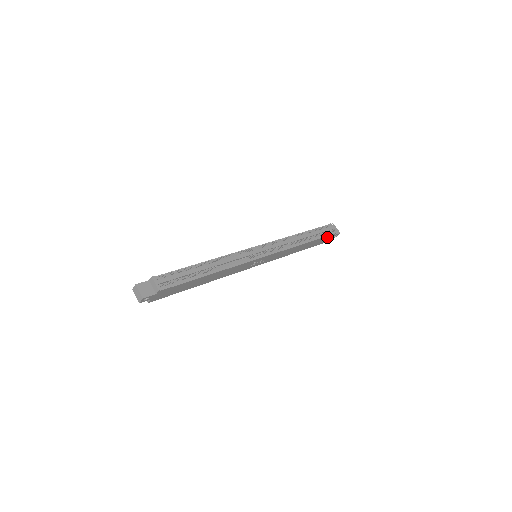
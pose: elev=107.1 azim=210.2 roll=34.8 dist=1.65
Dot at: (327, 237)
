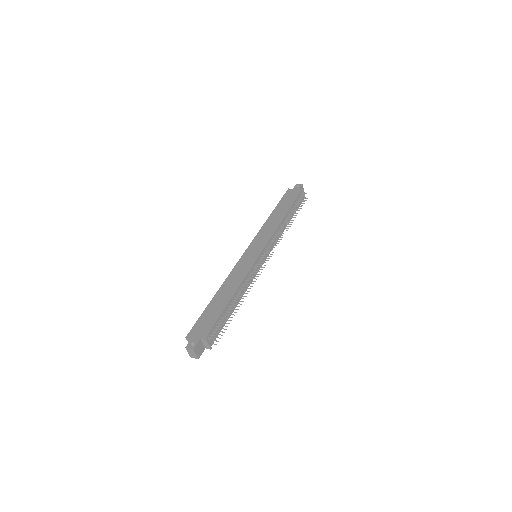
Dot at: occluded
